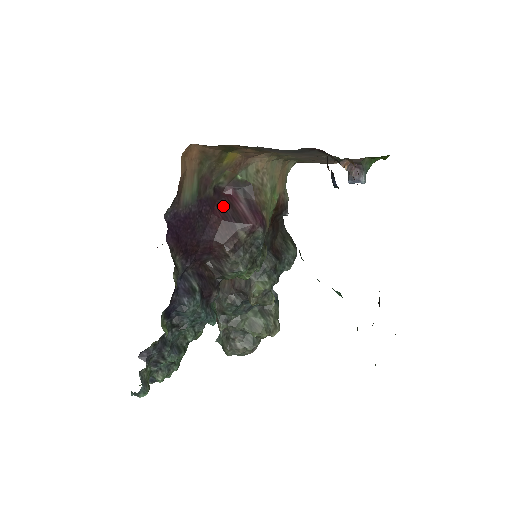
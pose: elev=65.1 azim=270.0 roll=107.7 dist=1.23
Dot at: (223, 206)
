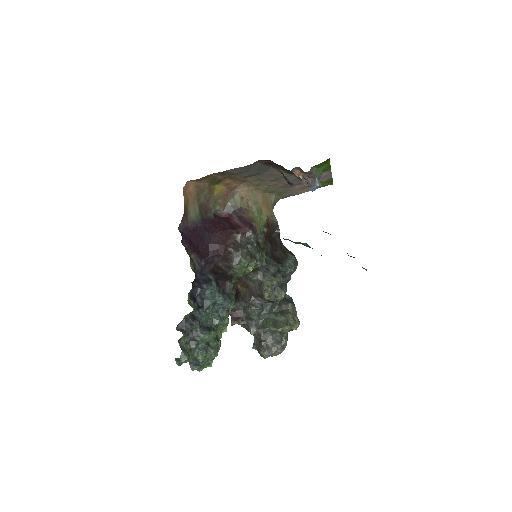
Dot at: (222, 223)
